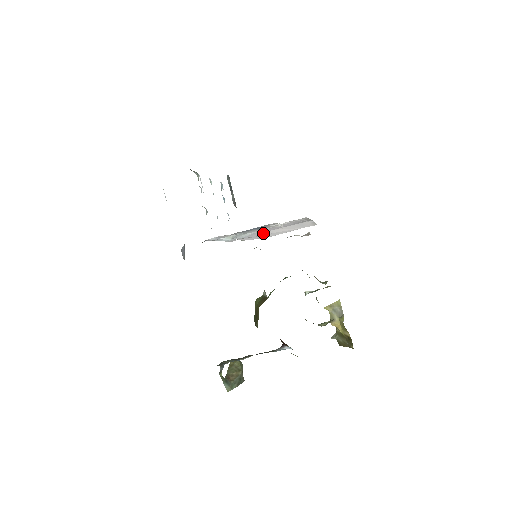
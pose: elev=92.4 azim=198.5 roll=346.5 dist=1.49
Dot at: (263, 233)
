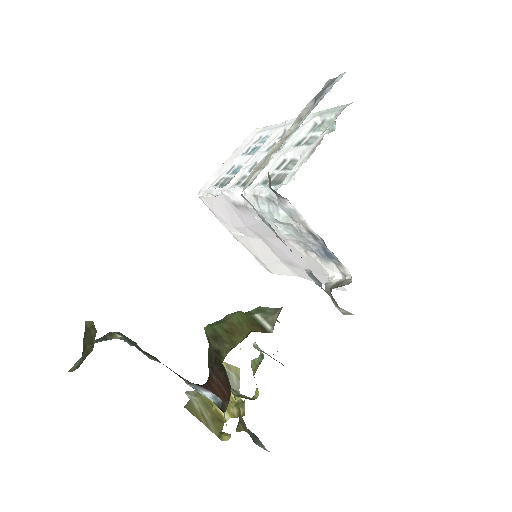
Dot at: (255, 231)
